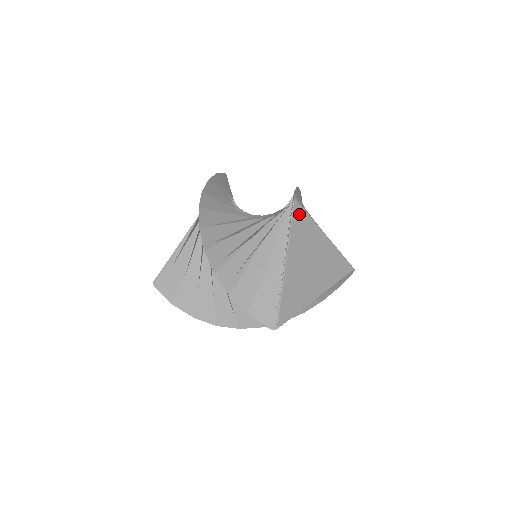
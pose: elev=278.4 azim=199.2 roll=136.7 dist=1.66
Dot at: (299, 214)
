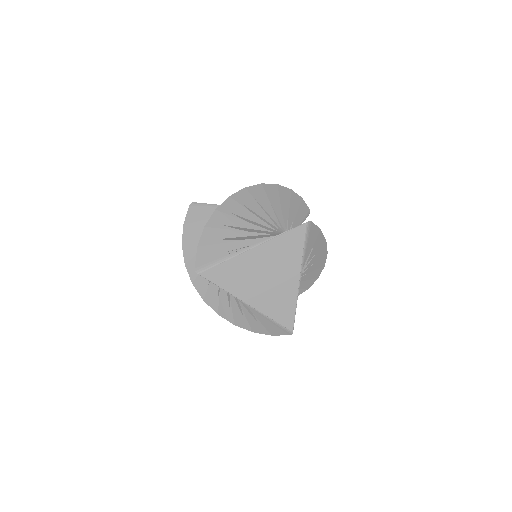
Dot at: (299, 236)
